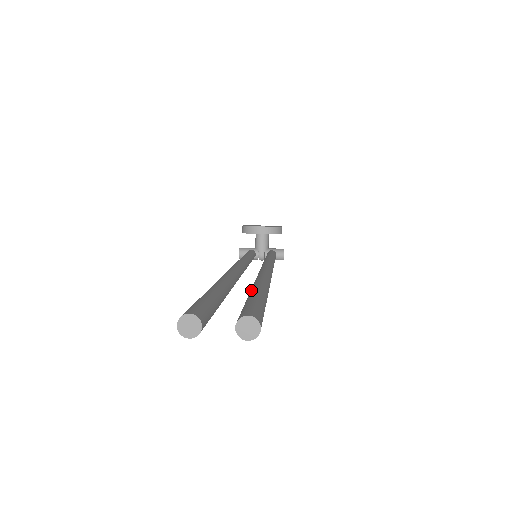
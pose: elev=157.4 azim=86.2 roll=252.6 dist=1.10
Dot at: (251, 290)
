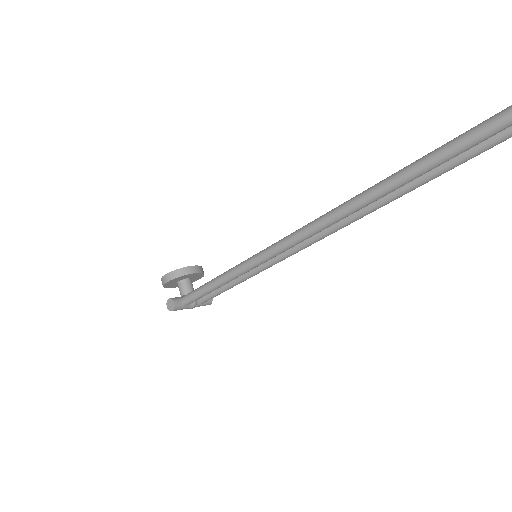
Dot at: occluded
